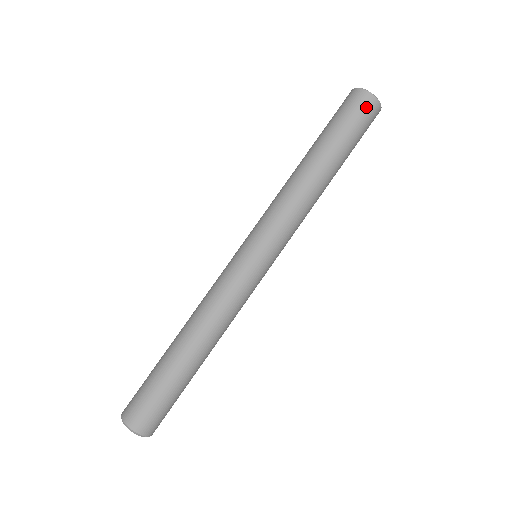
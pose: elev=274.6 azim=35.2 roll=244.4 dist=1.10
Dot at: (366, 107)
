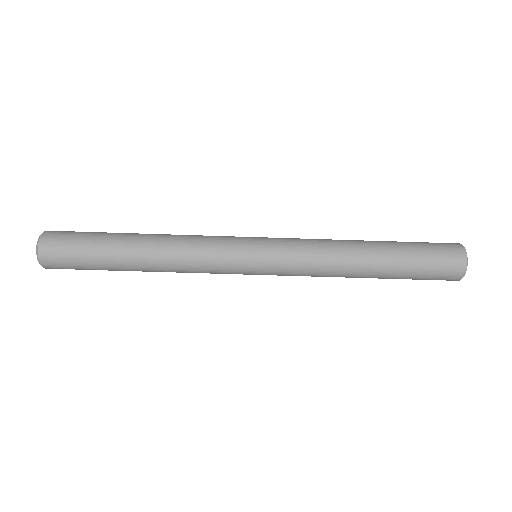
Dot at: (451, 268)
